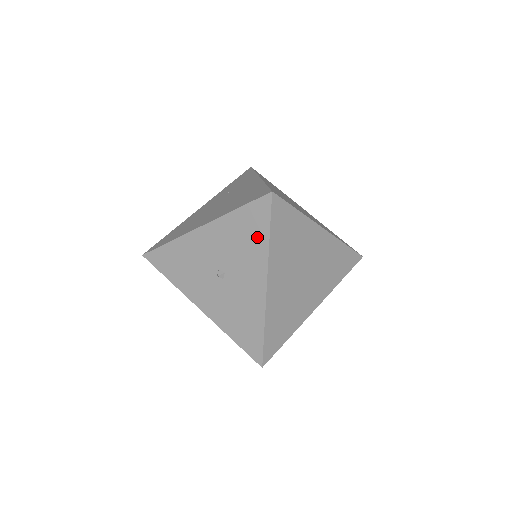
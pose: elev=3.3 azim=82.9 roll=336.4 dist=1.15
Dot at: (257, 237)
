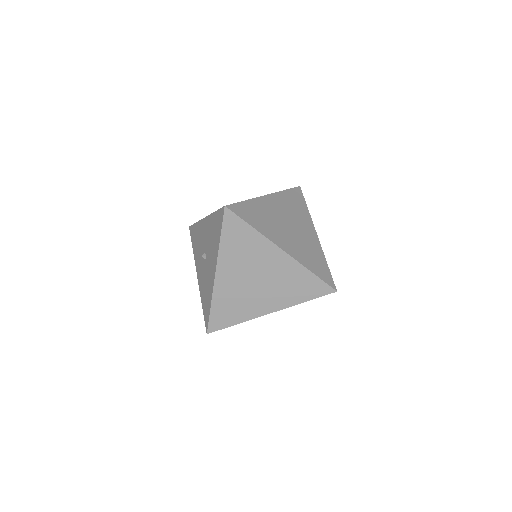
Dot at: (217, 236)
